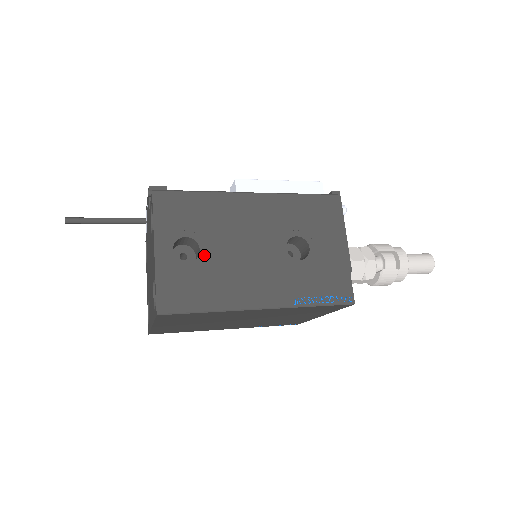
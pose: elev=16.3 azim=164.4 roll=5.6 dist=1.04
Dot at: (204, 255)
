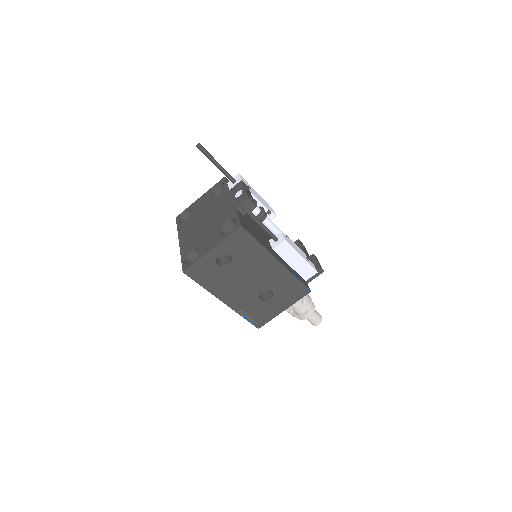
Dot at: (228, 268)
